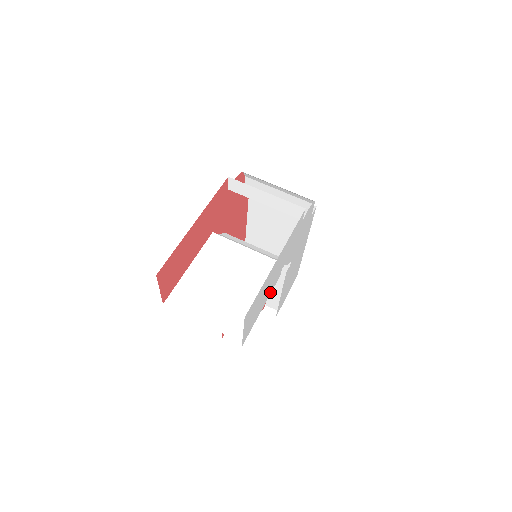
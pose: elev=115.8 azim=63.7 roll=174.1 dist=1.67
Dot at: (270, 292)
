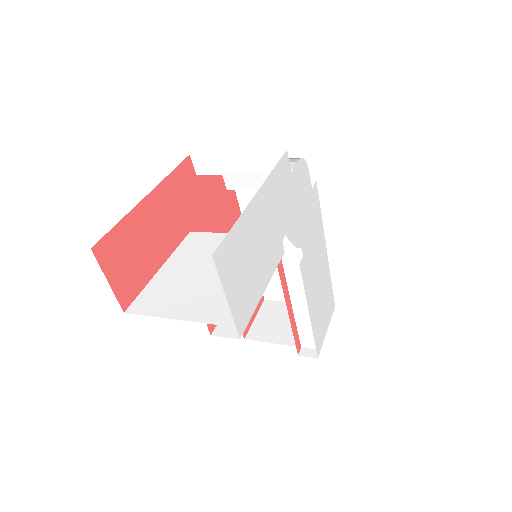
Dot at: (272, 269)
